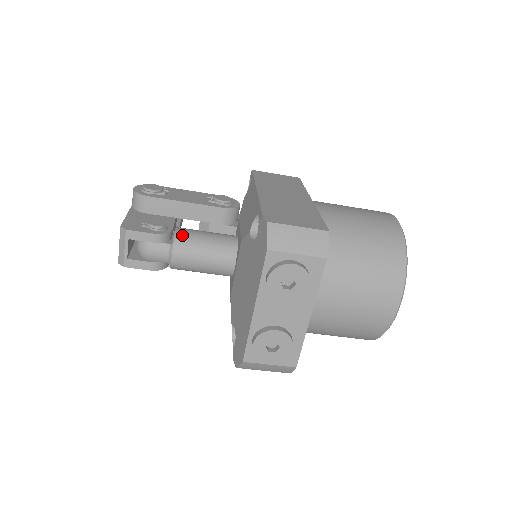
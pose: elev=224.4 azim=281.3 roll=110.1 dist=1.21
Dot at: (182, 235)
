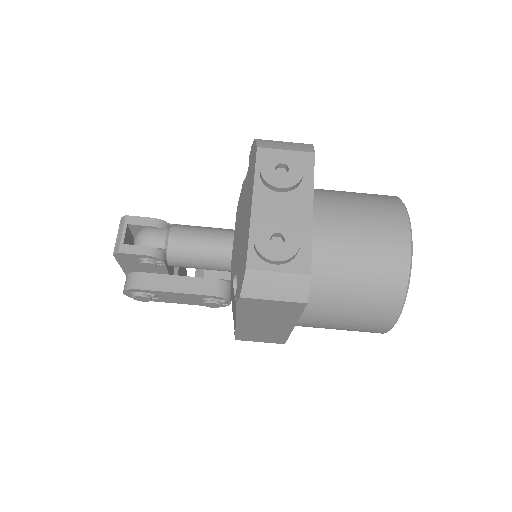
Dot at: occluded
